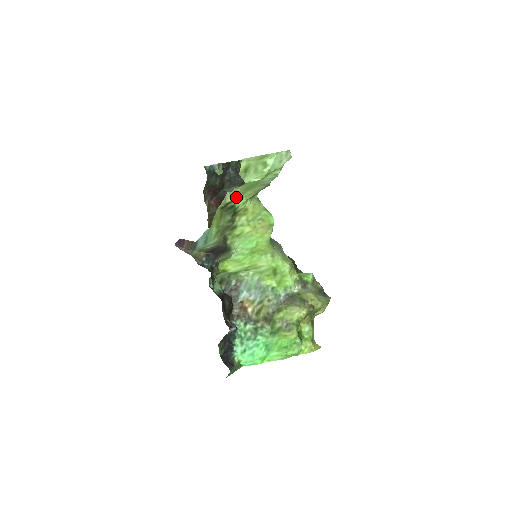
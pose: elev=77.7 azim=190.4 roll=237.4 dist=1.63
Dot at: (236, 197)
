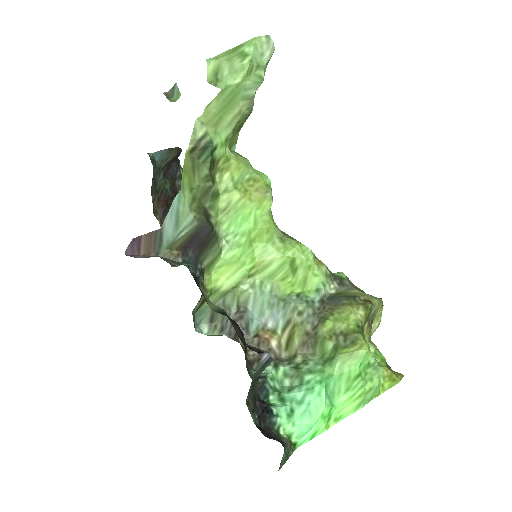
Dot at: (210, 128)
